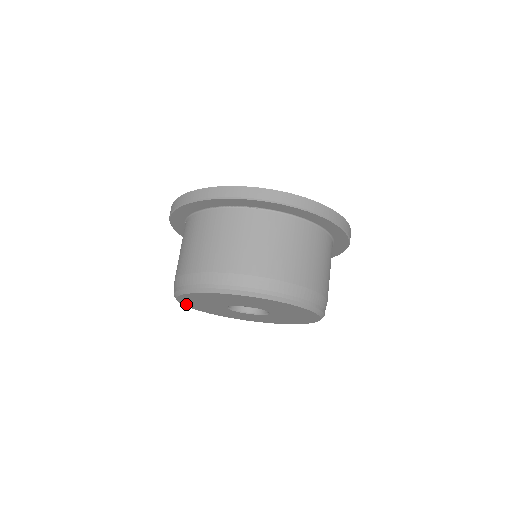
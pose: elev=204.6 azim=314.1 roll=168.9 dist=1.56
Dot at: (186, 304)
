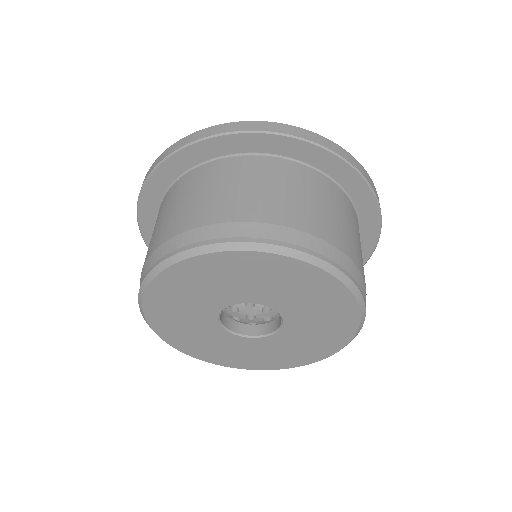
Dot at: (151, 315)
